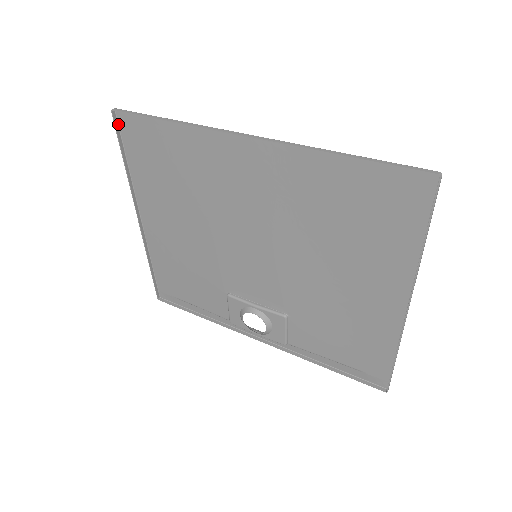
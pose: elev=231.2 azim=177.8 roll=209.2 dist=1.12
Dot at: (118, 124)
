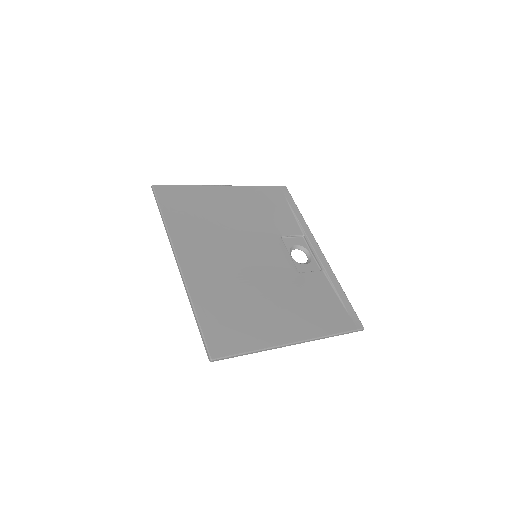
Dot at: (161, 185)
